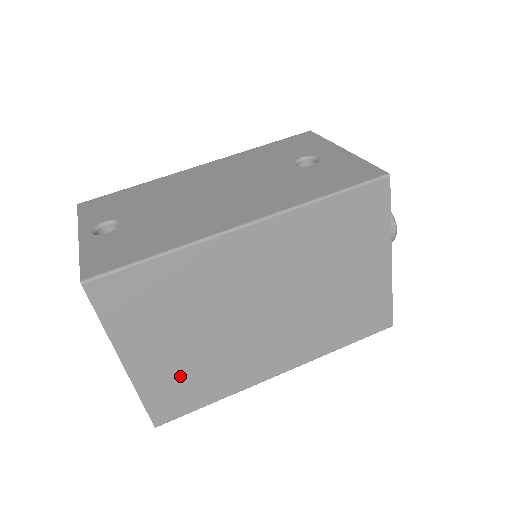
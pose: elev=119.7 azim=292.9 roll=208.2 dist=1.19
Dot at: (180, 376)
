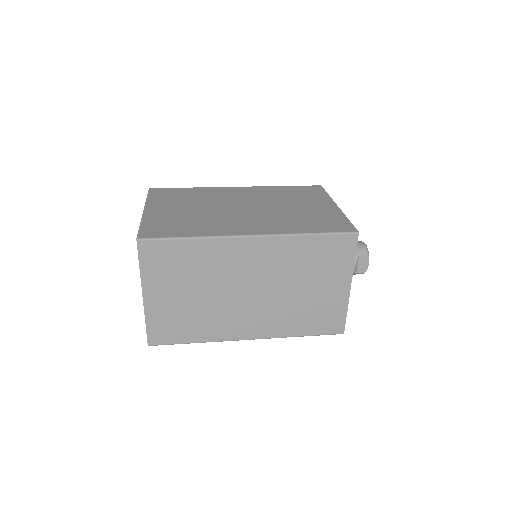
Dot at: (173, 221)
